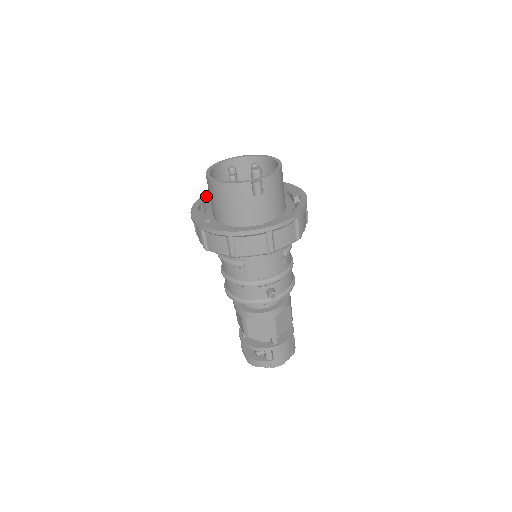
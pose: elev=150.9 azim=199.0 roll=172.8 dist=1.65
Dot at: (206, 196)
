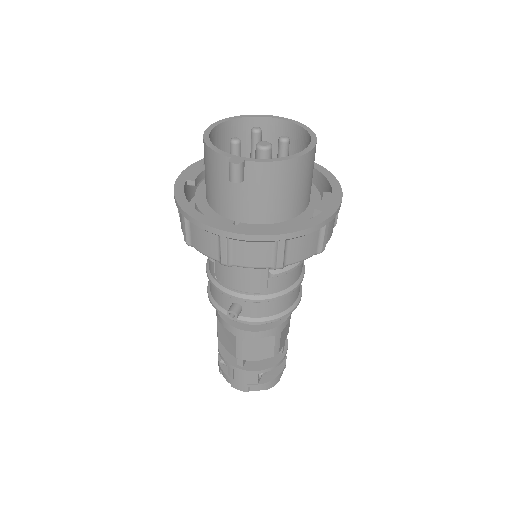
Dot at: occluded
